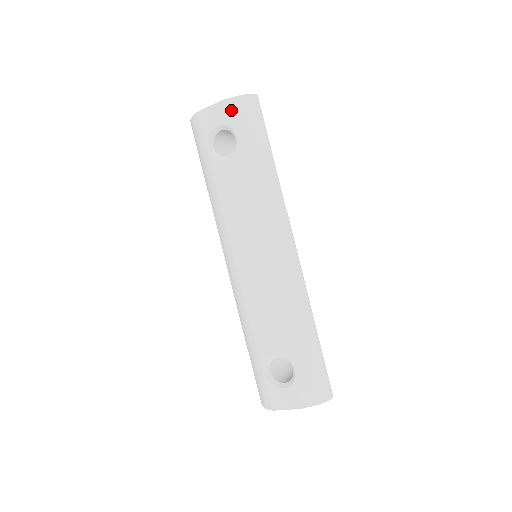
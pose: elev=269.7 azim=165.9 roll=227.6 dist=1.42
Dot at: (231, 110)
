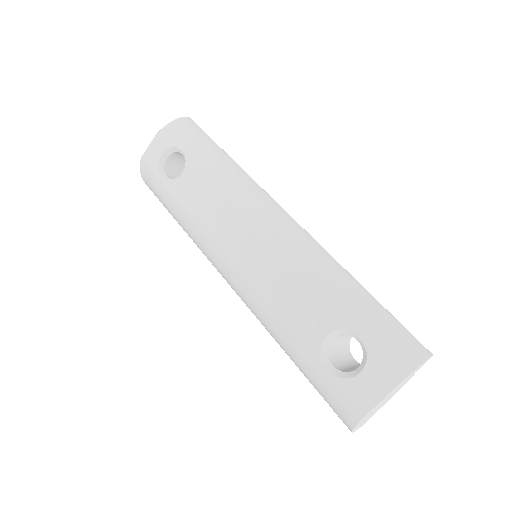
Dot at: (168, 134)
